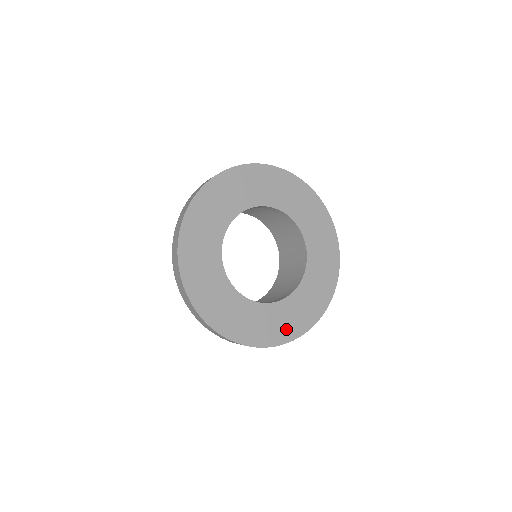
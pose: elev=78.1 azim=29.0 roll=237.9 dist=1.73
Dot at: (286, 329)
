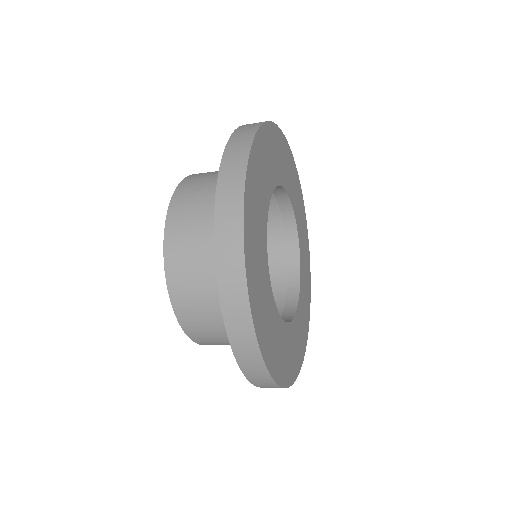
Dot at: (301, 344)
